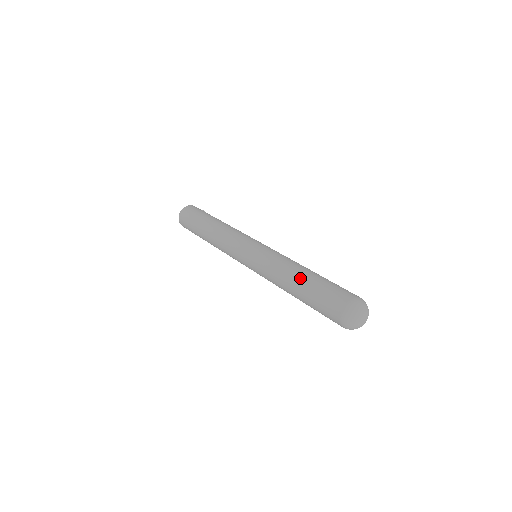
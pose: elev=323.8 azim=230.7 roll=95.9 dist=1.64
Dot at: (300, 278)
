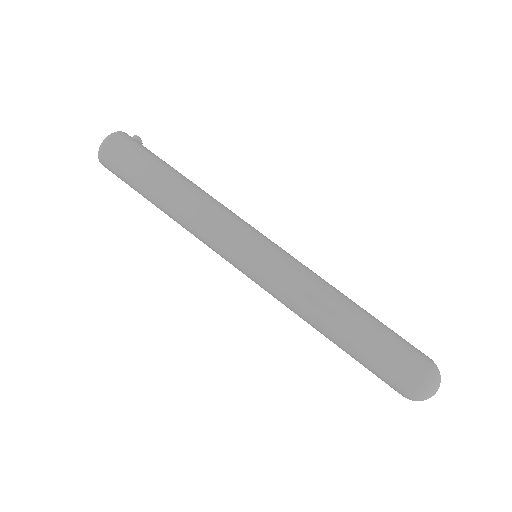
Dot at: (347, 326)
